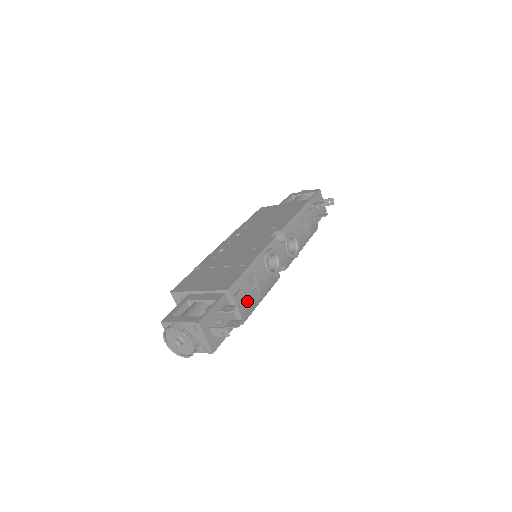
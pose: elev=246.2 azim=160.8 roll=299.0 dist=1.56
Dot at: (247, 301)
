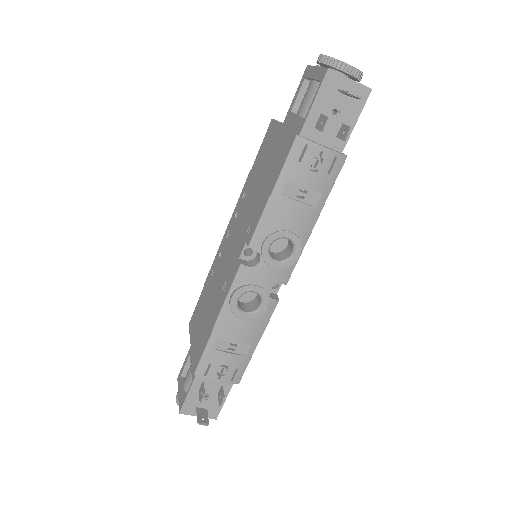
Dot at: (228, 367)
